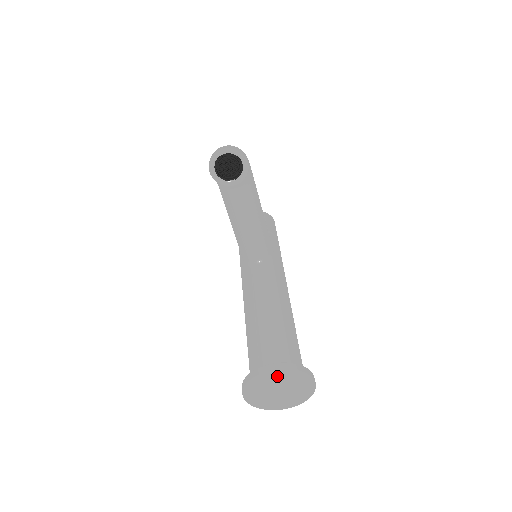
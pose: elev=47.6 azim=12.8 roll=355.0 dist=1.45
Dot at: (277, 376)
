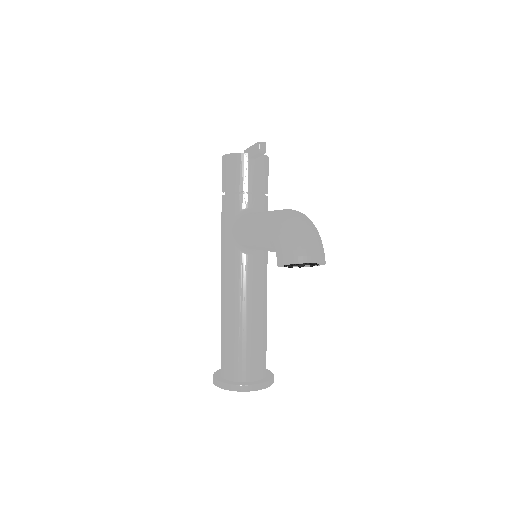
Dot at: occluded
